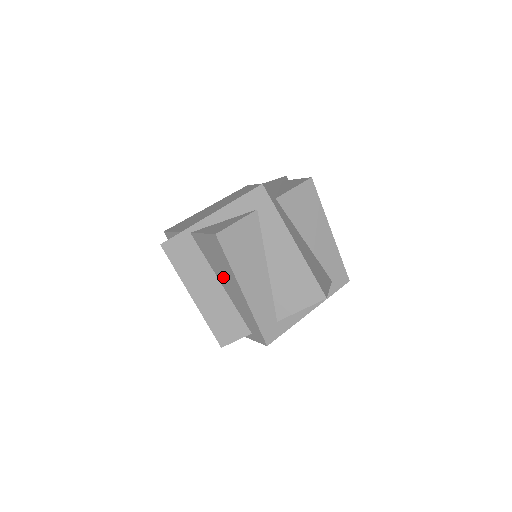
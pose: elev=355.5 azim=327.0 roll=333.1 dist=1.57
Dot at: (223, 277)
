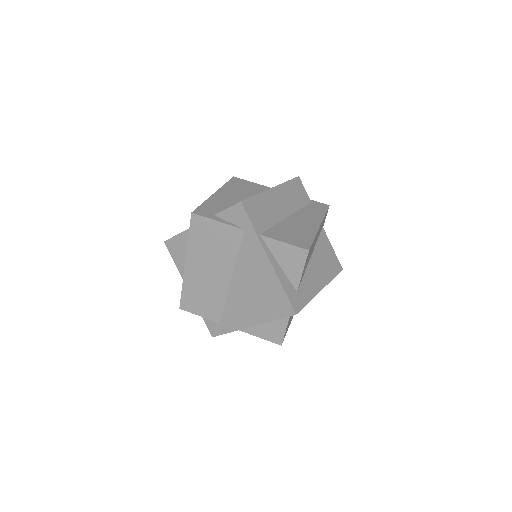
Dot at: occluded
